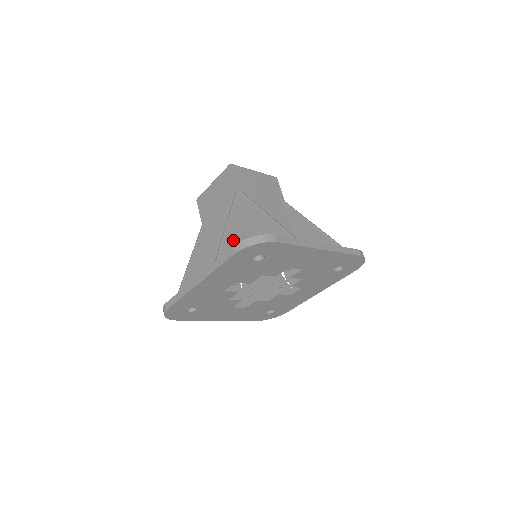
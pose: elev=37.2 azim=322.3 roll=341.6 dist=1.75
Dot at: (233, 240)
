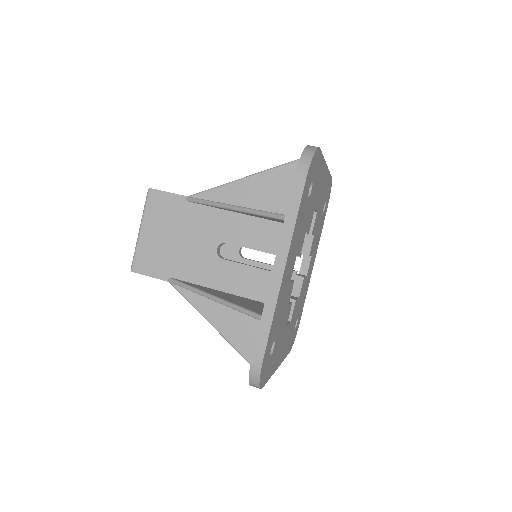
Dot at: occluded
